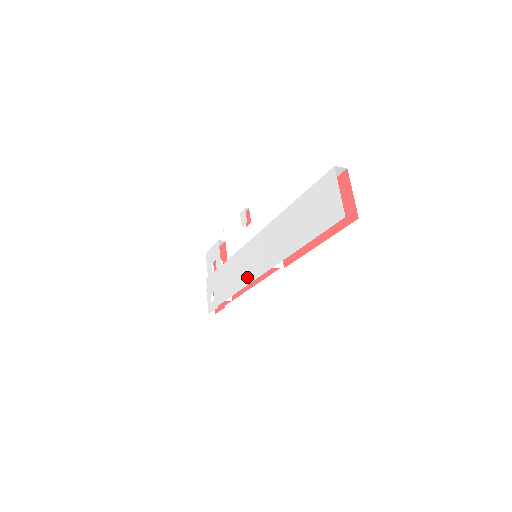
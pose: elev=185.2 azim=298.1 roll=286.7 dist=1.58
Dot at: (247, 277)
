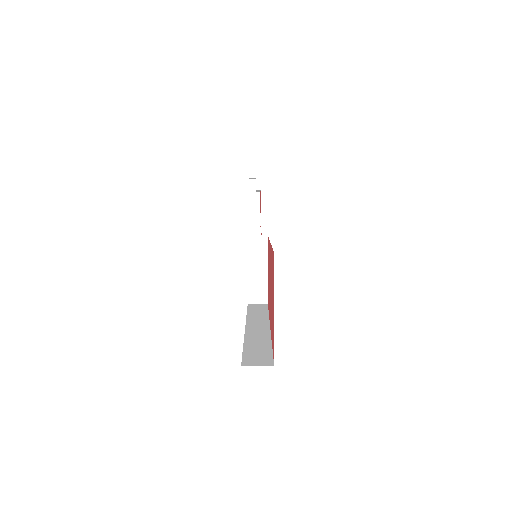
Dot at: occluded
